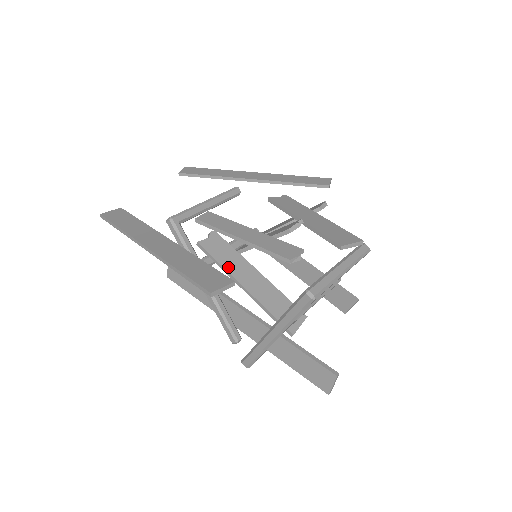
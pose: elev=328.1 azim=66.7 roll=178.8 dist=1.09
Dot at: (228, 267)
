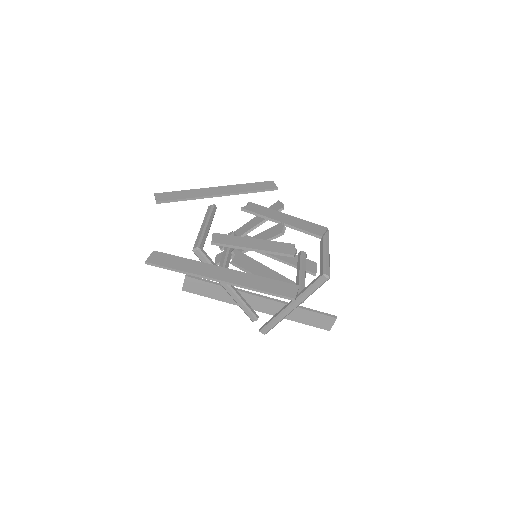
Dot at: (254, 272)
